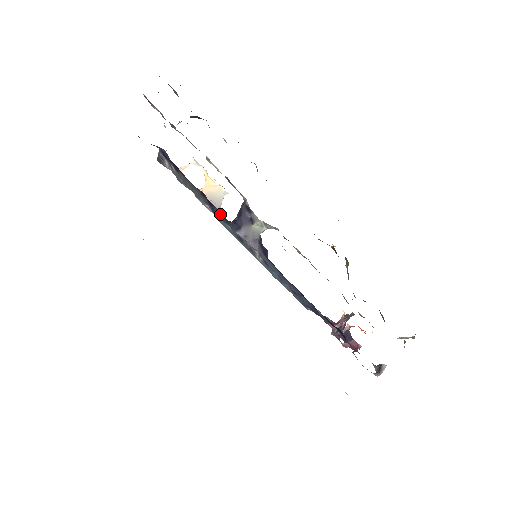
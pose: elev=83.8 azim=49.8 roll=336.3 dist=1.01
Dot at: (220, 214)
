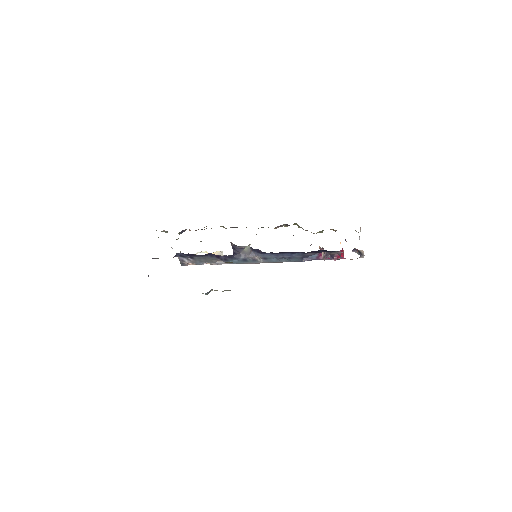
Dot at: (226, 257)
